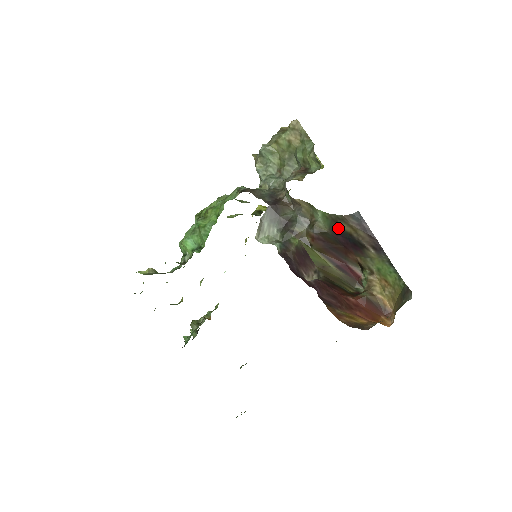
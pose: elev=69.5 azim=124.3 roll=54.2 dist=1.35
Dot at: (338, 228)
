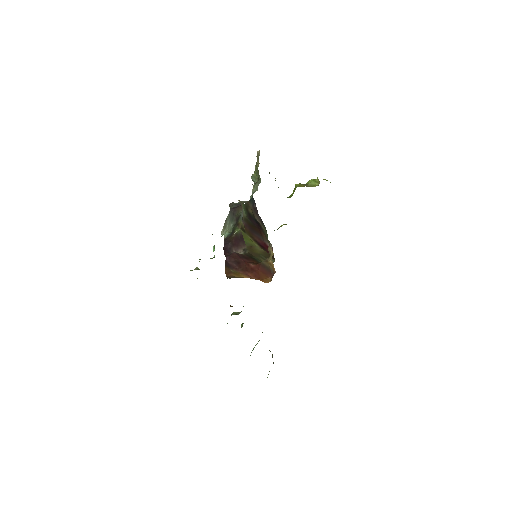
Dot at: (249, 213)
